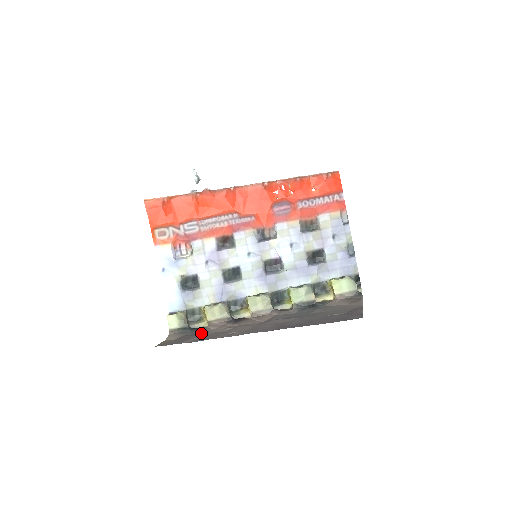
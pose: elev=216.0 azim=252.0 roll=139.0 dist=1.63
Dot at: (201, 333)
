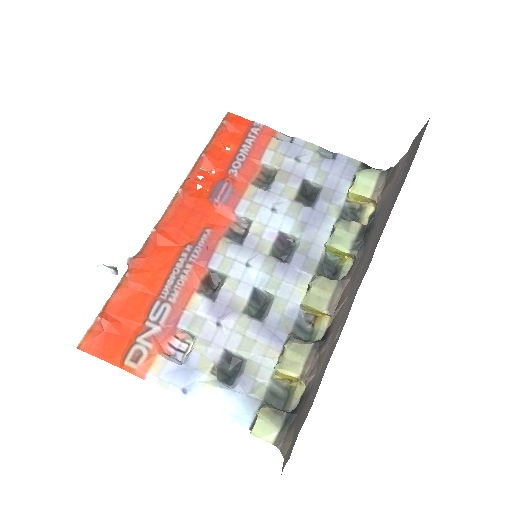
Dot at: (309, 393)
